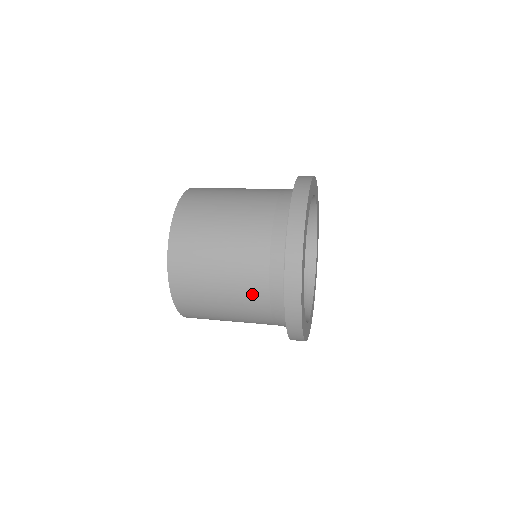
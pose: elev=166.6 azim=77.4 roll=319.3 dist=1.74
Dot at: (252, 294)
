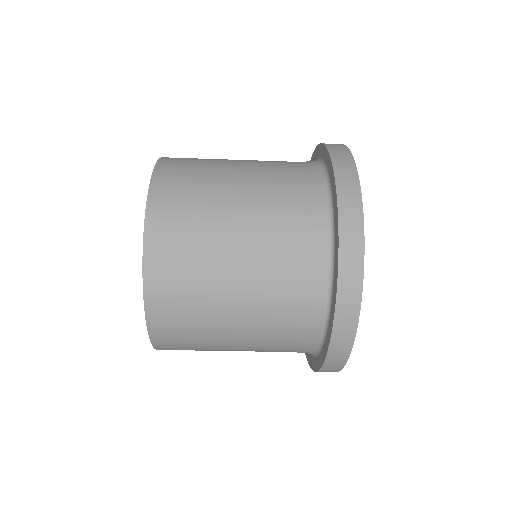
Dot at: (278, 291)
